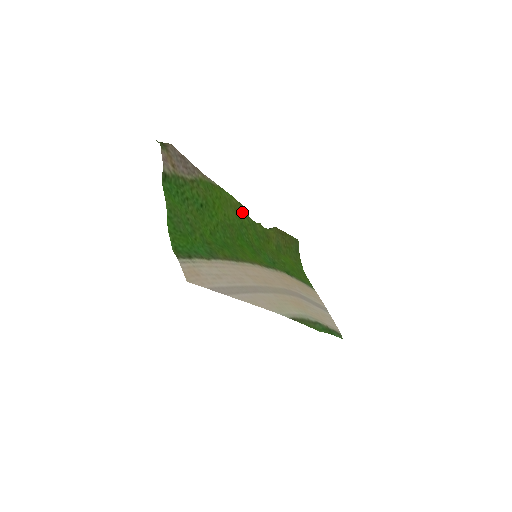
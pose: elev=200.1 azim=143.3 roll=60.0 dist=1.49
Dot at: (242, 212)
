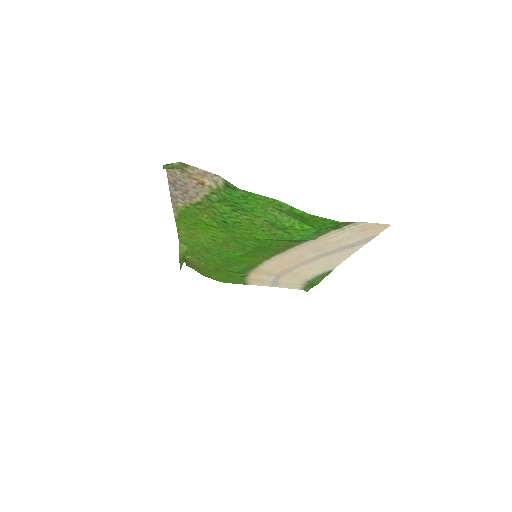
Dot at: (188, 242)
